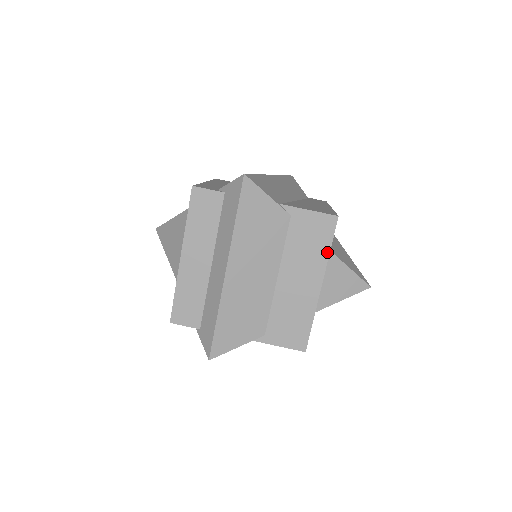
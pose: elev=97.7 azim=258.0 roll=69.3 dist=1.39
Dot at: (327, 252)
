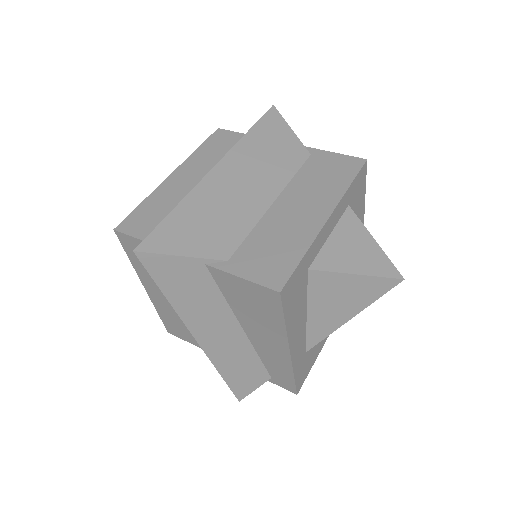
Dot at: (345, 187)
